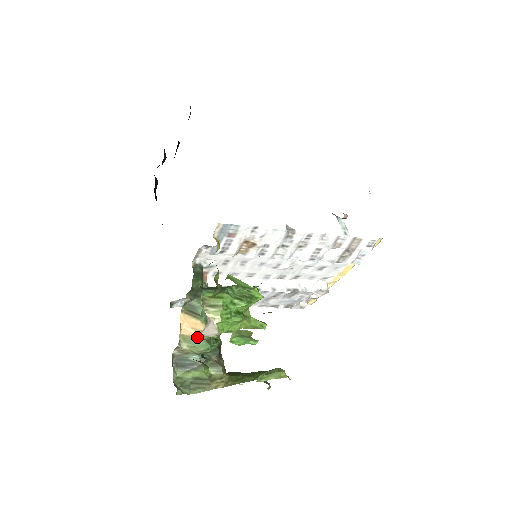
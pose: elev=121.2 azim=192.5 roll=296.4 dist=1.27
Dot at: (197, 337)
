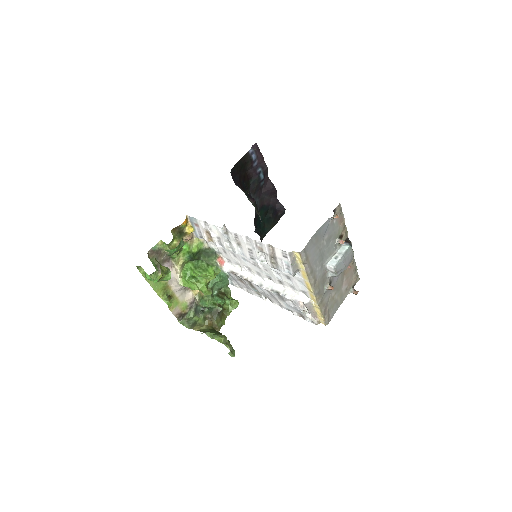
Dot at: (173, 282)
